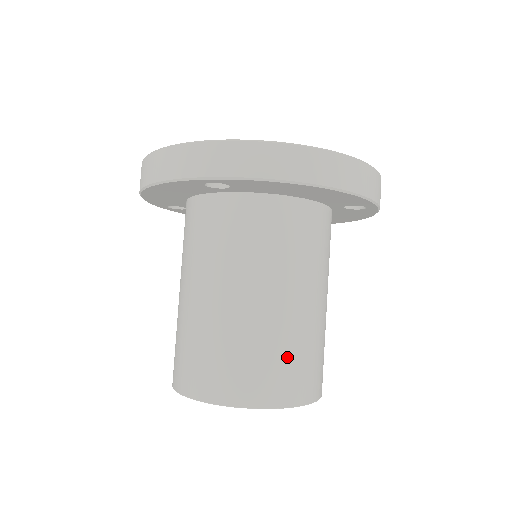
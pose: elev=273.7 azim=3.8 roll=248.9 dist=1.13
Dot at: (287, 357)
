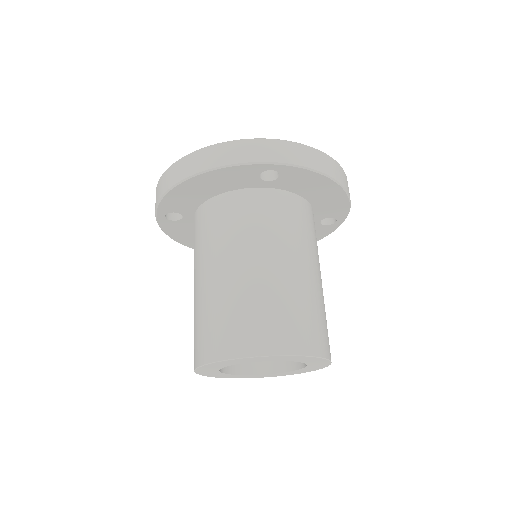
Dot at: (320, 317)
